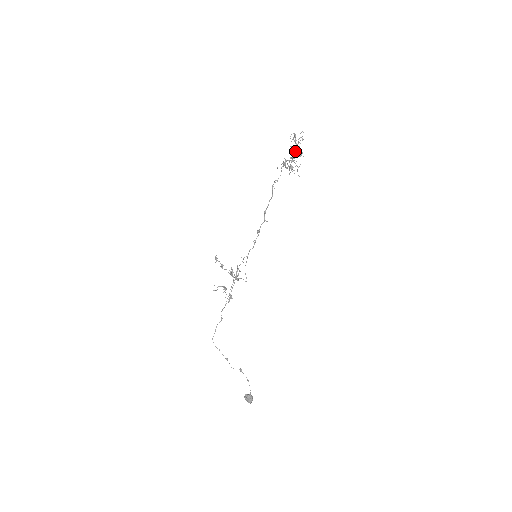
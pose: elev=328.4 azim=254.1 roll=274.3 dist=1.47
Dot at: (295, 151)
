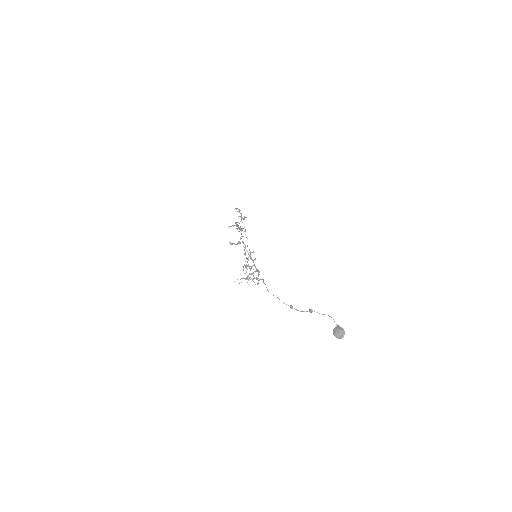
Dot at: occluded
